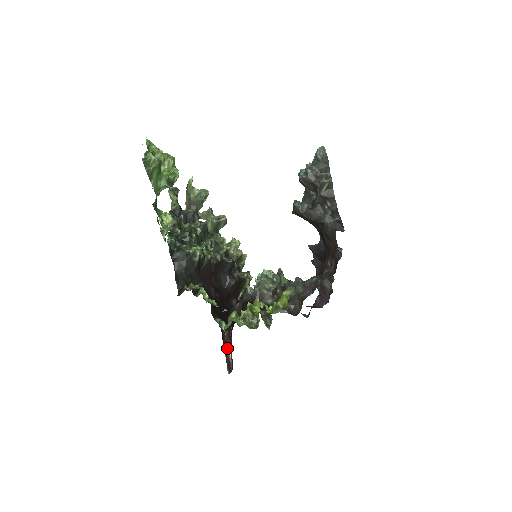
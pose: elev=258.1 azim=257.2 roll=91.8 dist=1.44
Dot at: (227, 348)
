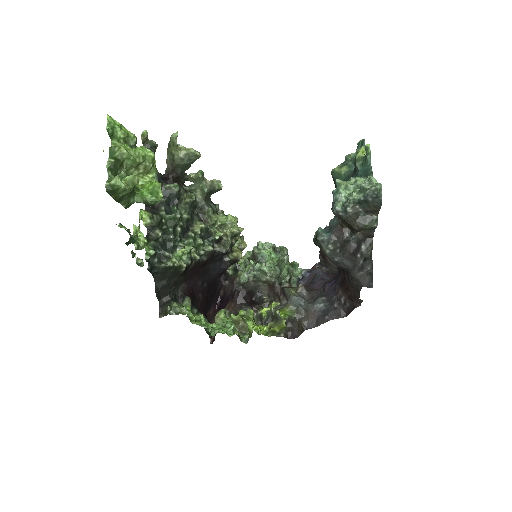
Dot at: (211, 322)
